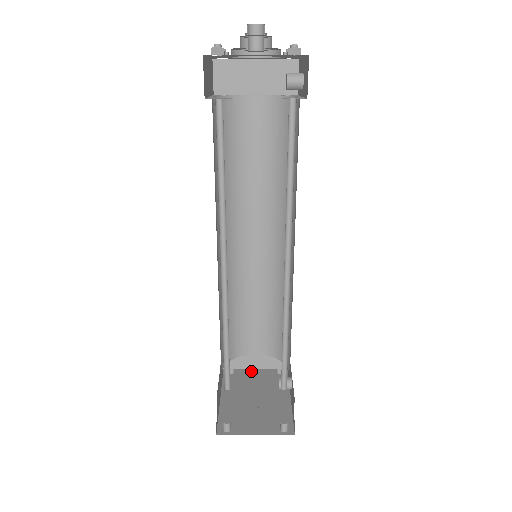
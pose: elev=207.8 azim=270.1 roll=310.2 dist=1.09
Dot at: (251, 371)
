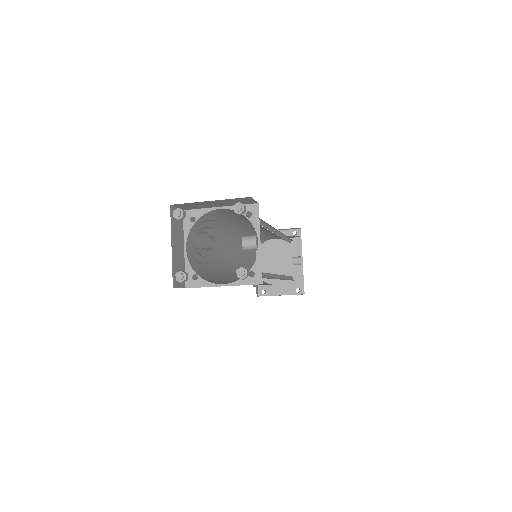
Dot at: occluded
